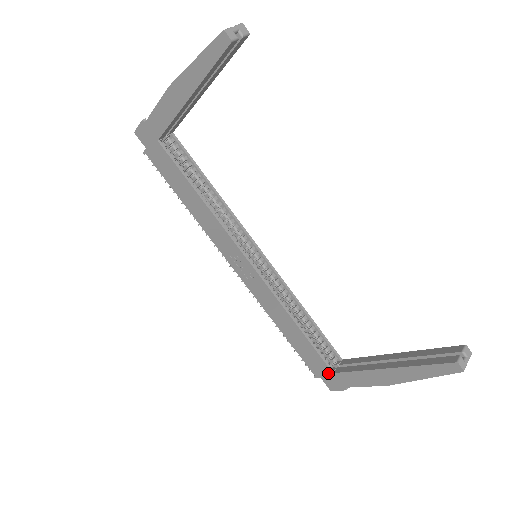
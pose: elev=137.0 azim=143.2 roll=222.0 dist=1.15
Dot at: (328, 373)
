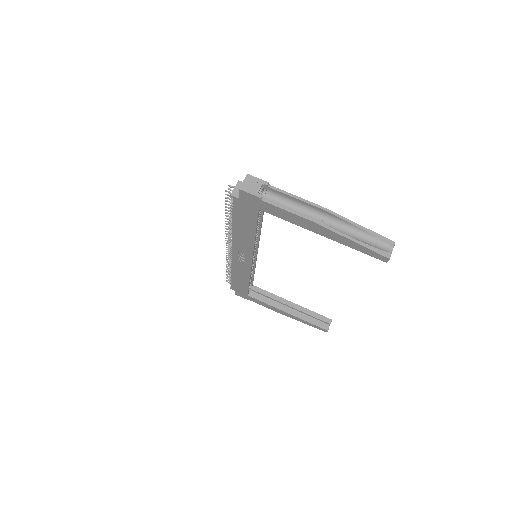
Dot at: (244, 294)
